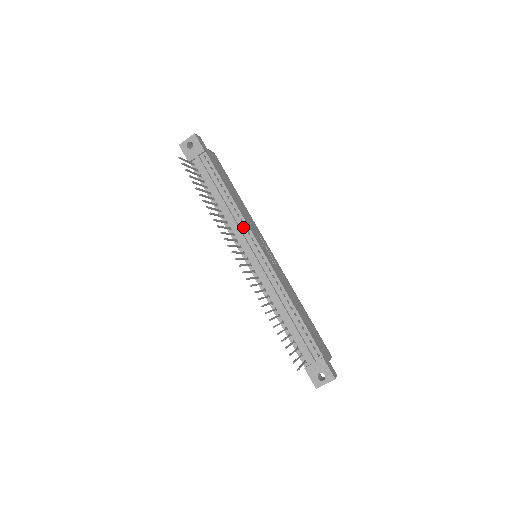
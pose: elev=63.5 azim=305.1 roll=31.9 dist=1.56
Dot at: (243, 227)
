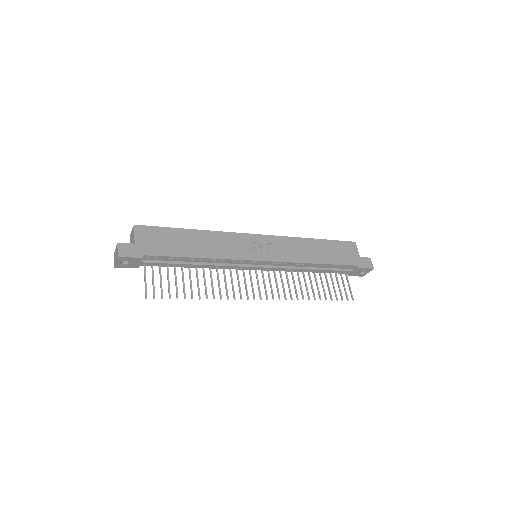
Dot at: (233, 262)
